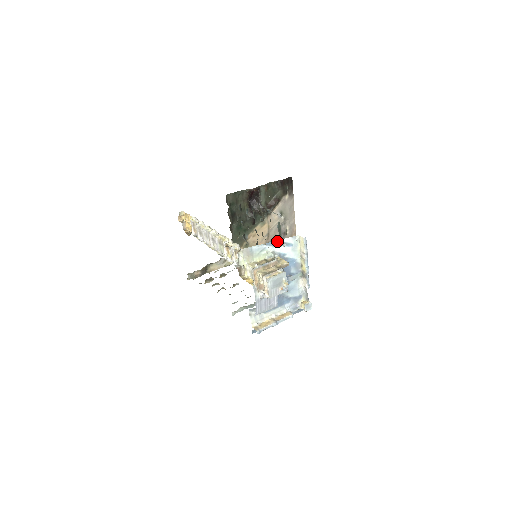
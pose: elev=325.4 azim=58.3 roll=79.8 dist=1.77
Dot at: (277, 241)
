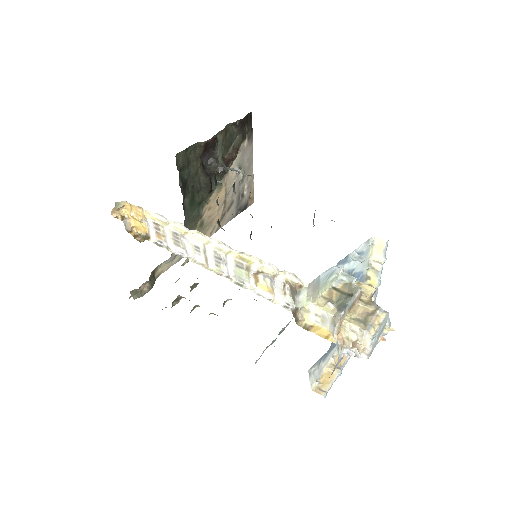
Dot at: (349, 254)
